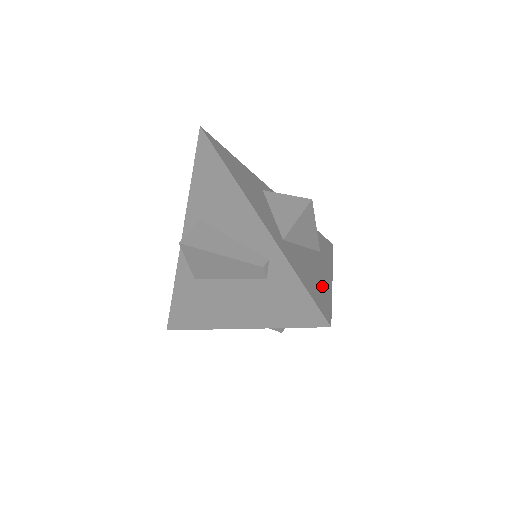
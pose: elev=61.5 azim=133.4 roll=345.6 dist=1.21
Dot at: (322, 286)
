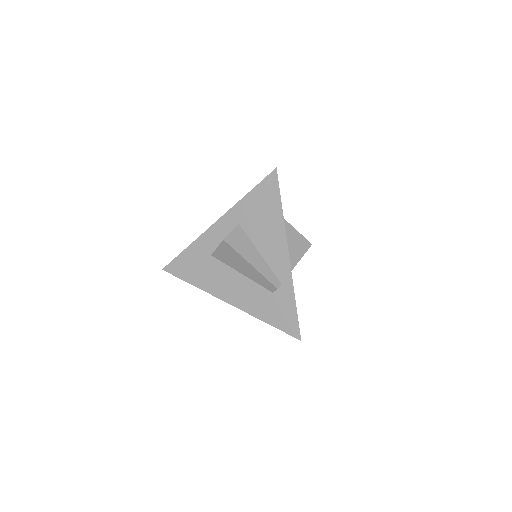
Dot at: occluded
